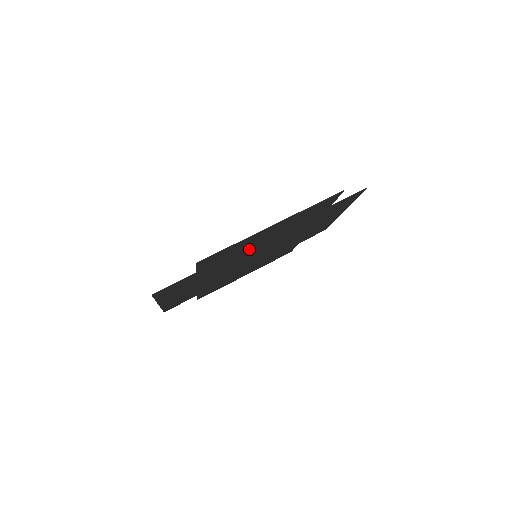
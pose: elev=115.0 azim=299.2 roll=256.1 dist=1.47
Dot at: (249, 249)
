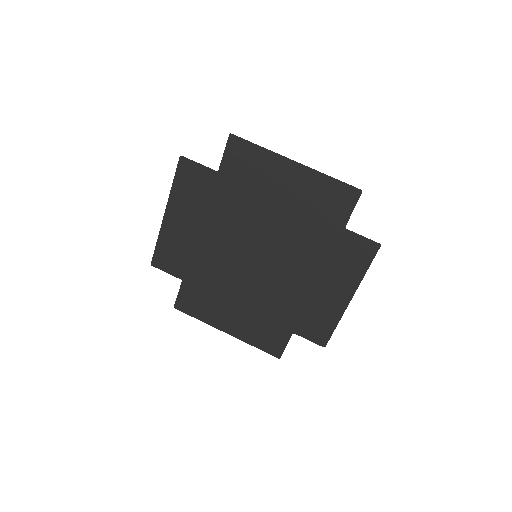
Dot at: (299, 290)
